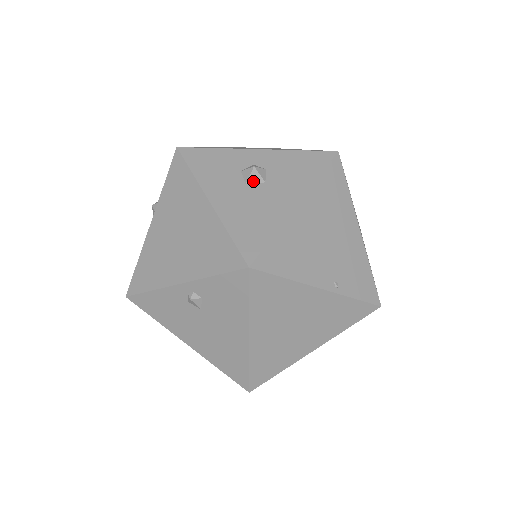
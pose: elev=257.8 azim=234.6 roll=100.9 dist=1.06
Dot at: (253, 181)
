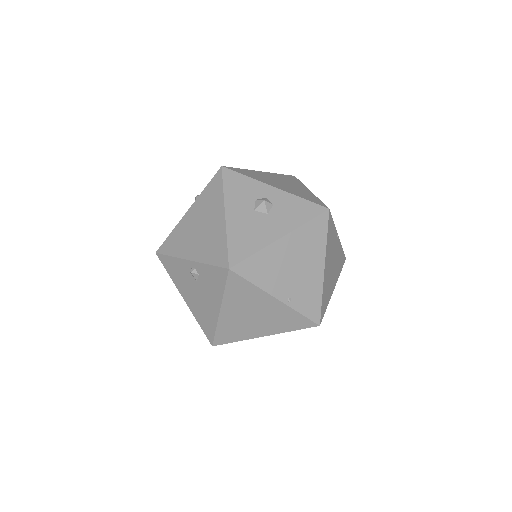
Dot at: (260, 210)
